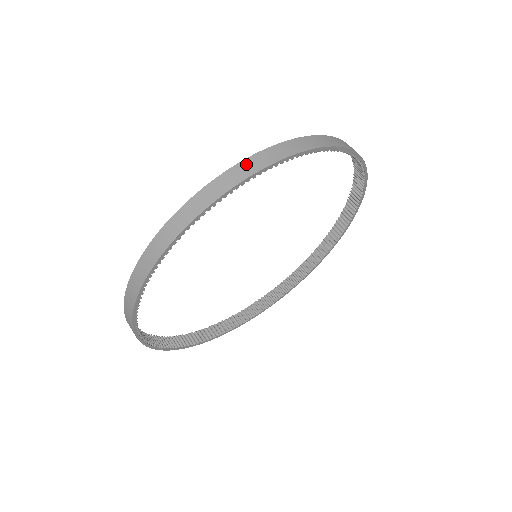
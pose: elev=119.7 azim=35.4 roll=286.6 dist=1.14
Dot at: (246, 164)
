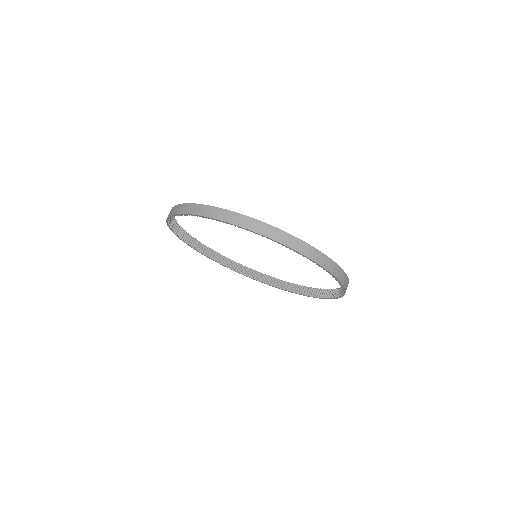
Dot at: (330, 262)
